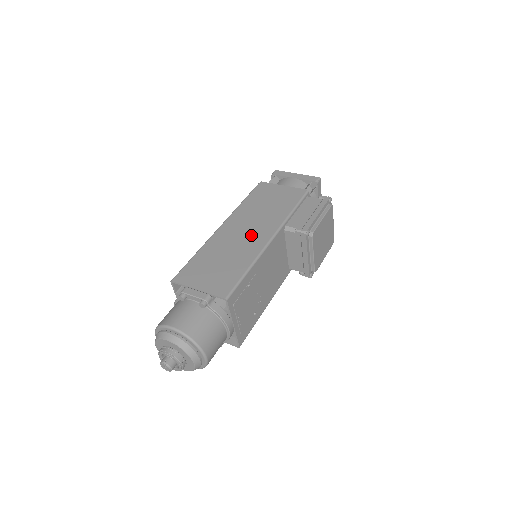
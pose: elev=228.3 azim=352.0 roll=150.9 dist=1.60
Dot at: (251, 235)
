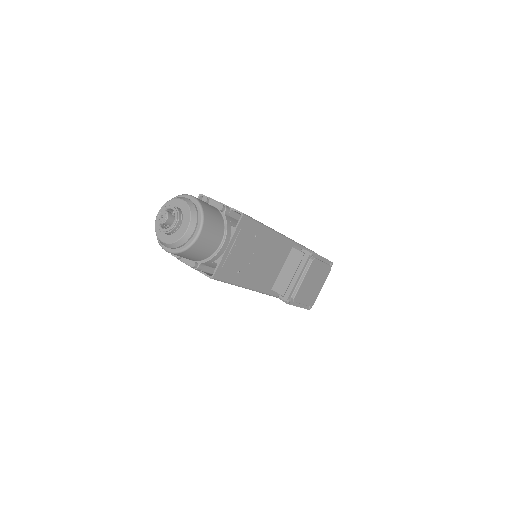
Dot at: occluded
